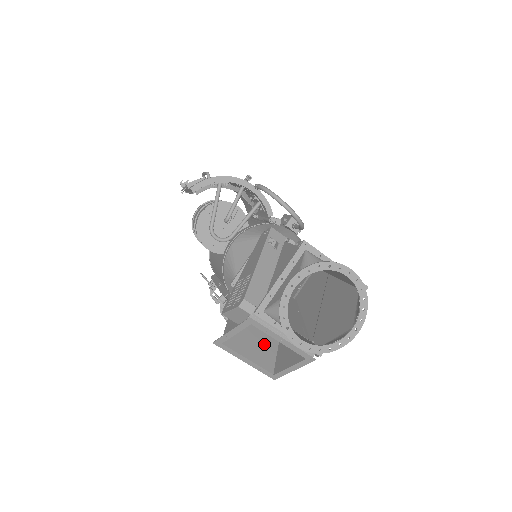
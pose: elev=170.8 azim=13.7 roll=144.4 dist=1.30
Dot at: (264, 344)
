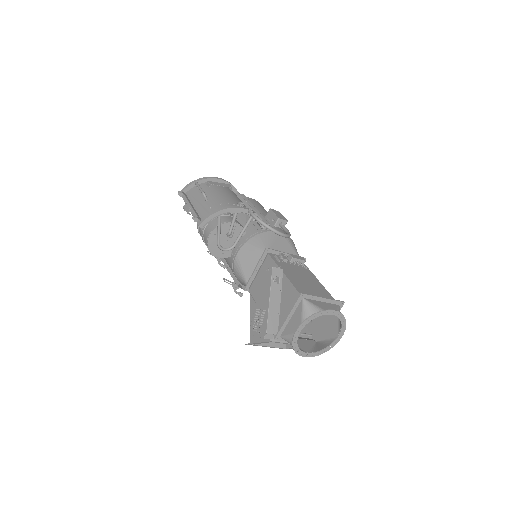
Dot at: occluded
